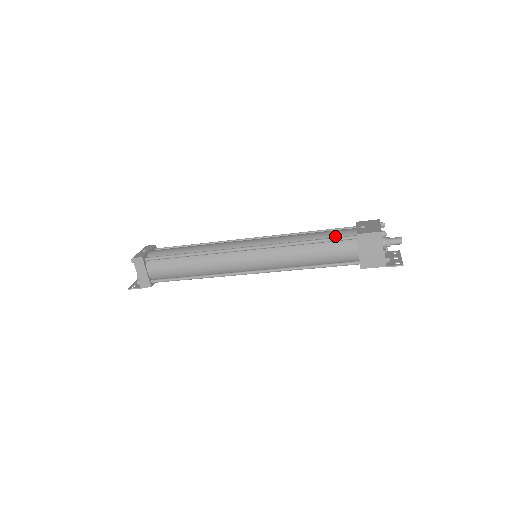
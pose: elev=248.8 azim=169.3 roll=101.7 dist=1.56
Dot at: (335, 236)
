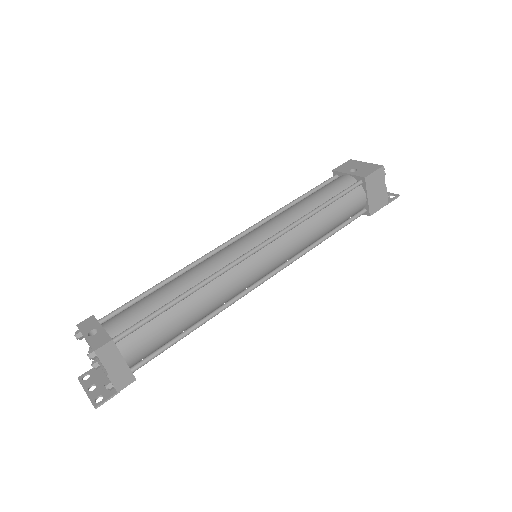
Dot at: (339, 190)
